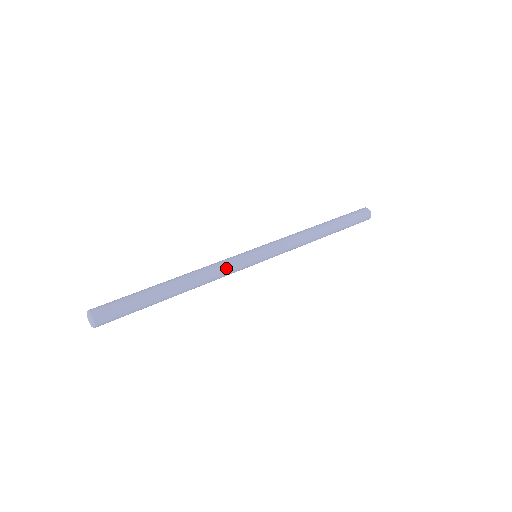
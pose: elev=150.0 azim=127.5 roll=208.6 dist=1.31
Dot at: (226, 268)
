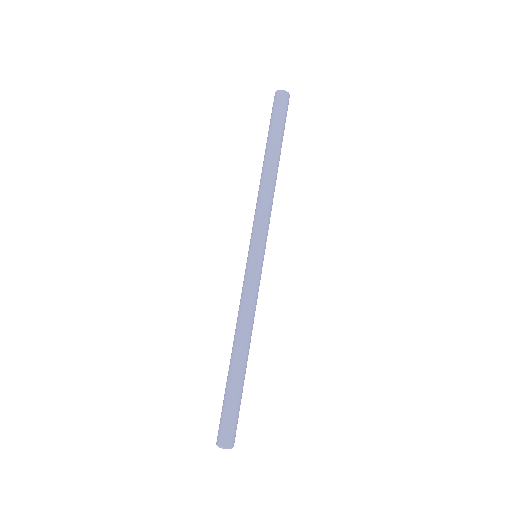
Dot at: (252, 299)
